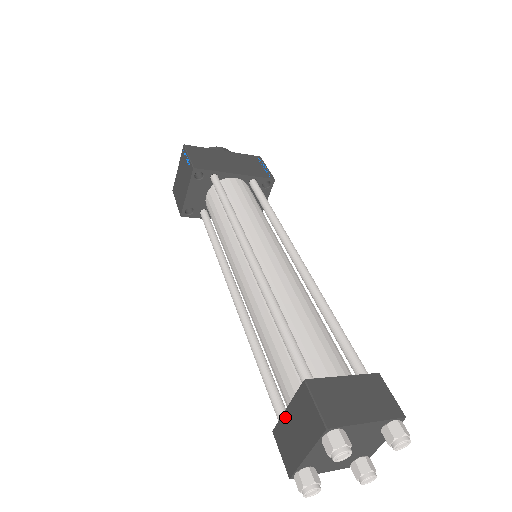
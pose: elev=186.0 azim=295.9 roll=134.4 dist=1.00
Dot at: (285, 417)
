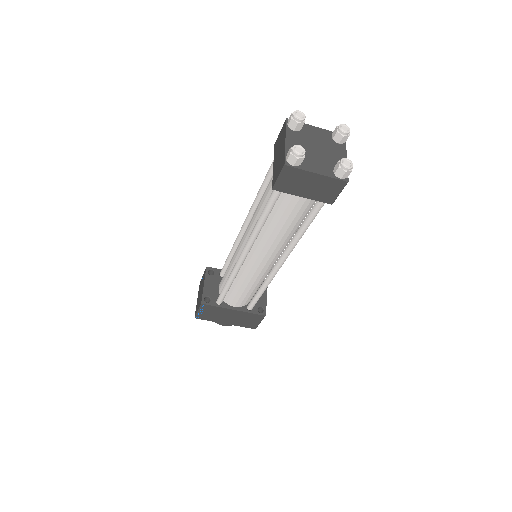
Dot at: (274, 168)
